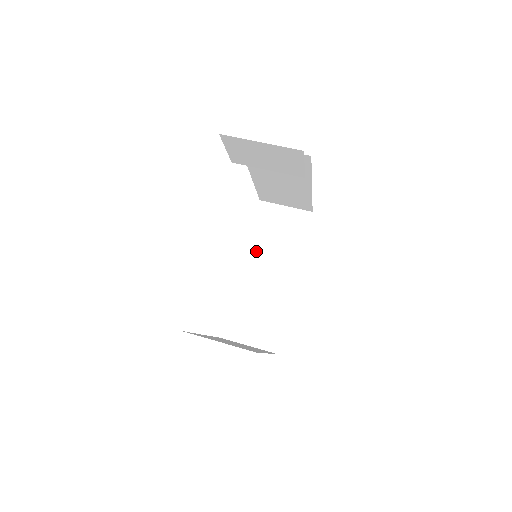
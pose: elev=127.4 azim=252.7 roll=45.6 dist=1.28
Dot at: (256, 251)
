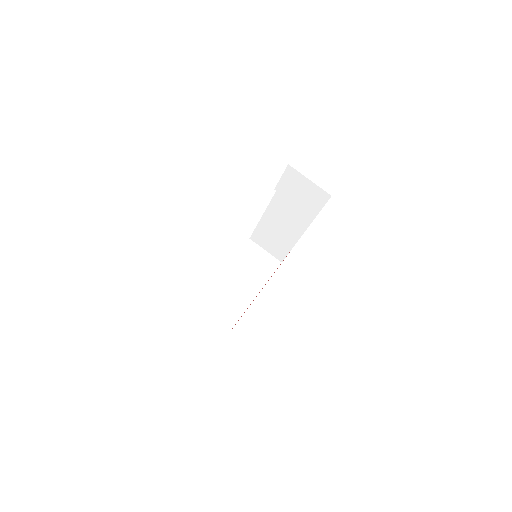
Dot at: (235, 268)
